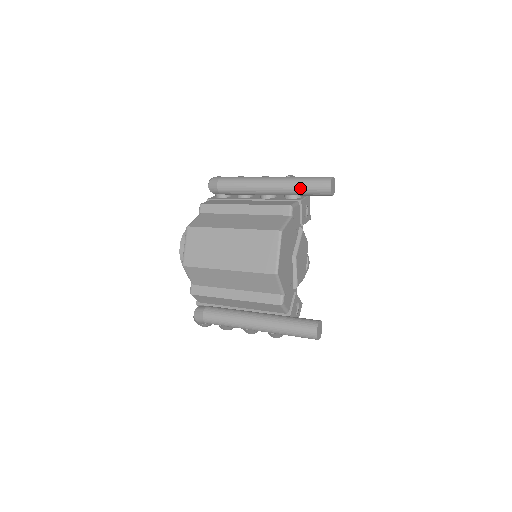
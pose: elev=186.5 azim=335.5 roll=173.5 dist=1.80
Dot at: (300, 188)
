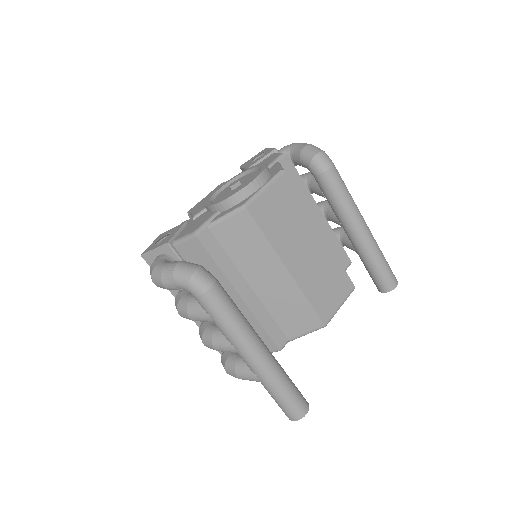
Dot at: (379, 262)
